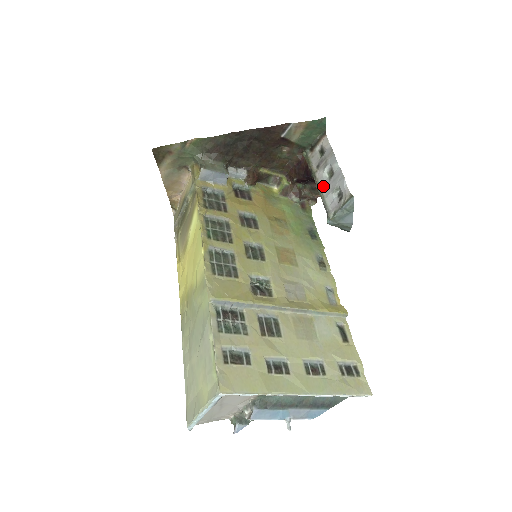
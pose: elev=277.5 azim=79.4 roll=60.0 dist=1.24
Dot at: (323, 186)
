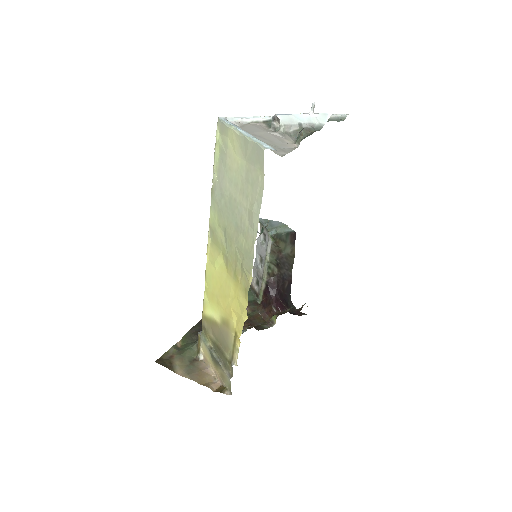
Dot at: (264, 260)
